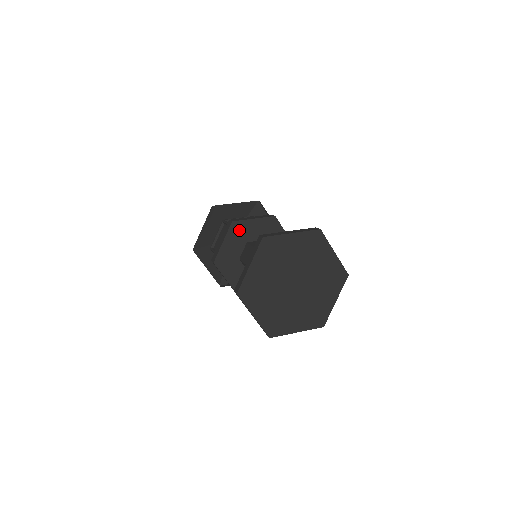
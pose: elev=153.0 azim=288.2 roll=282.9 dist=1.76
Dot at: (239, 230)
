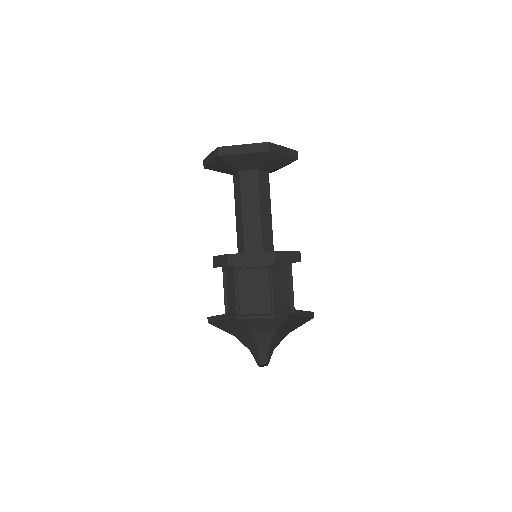
Dot at: occluded
